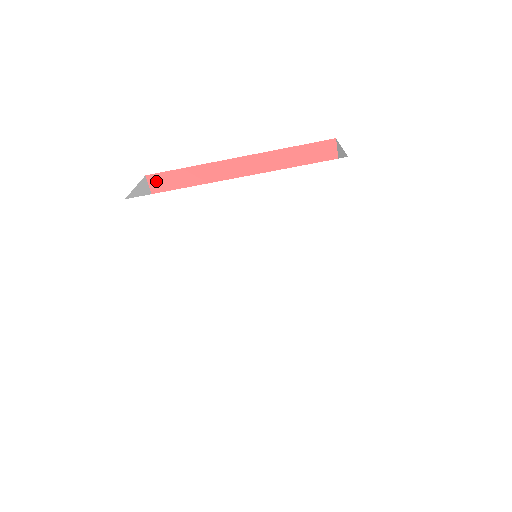
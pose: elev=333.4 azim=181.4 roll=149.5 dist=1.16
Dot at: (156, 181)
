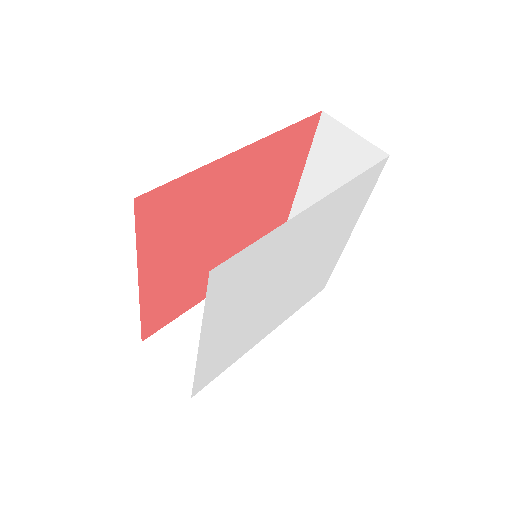
Dot at: (145, 202)
